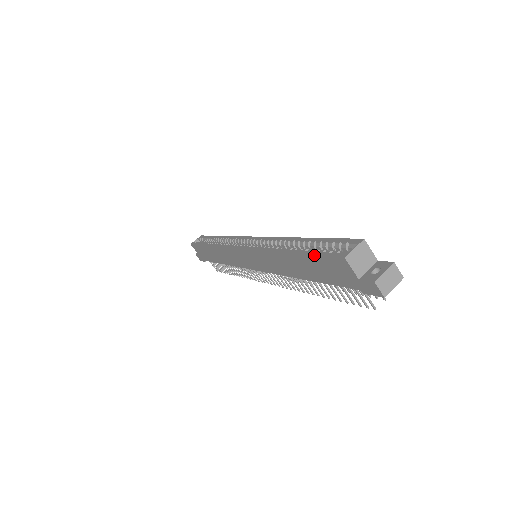
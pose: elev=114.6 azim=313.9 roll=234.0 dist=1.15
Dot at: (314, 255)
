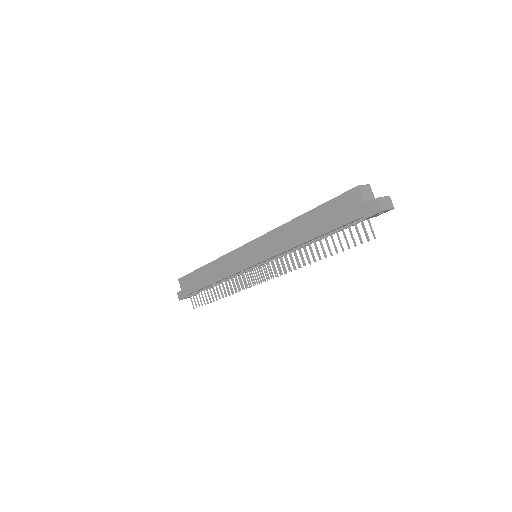
Dot at: (329, 200)
